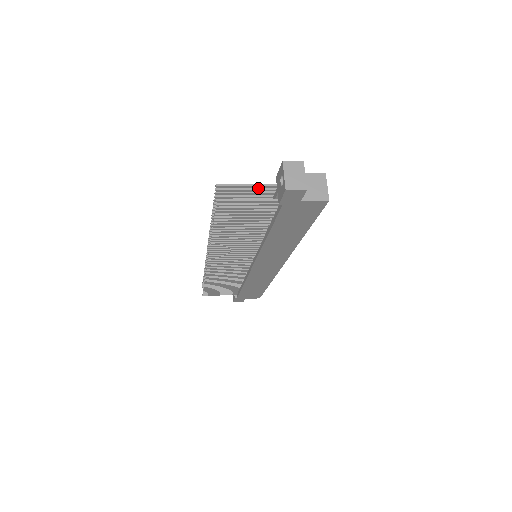
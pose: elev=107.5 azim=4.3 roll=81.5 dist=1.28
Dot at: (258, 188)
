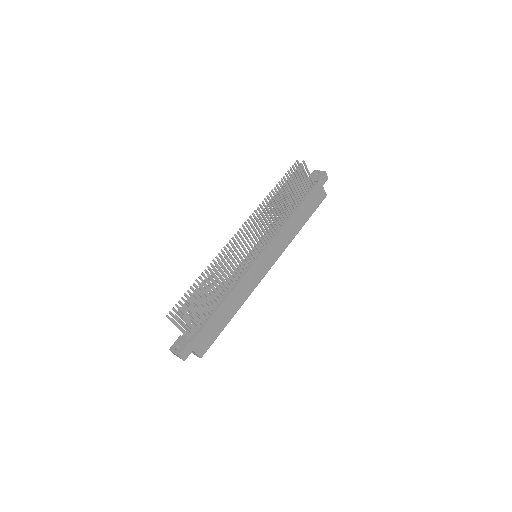
Dot at: occluded
